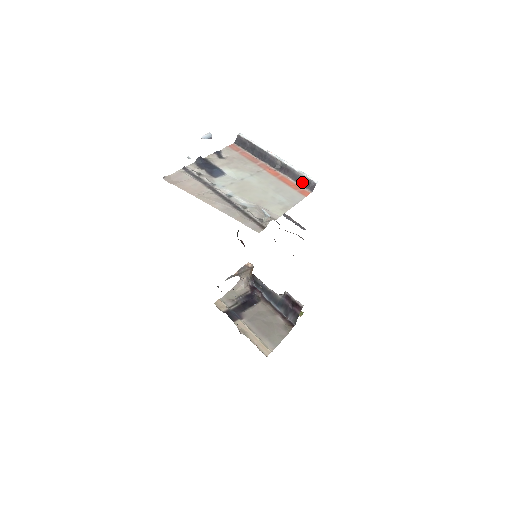
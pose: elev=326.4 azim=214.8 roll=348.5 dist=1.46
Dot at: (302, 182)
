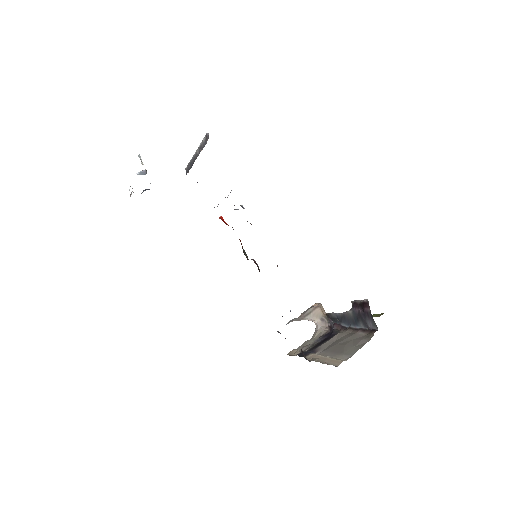
Dot at: (205, 143)
